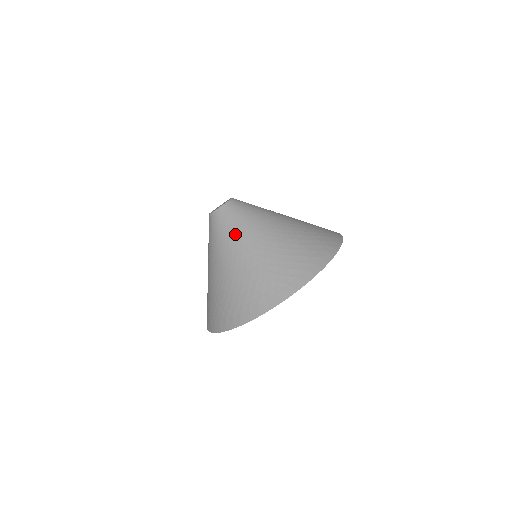
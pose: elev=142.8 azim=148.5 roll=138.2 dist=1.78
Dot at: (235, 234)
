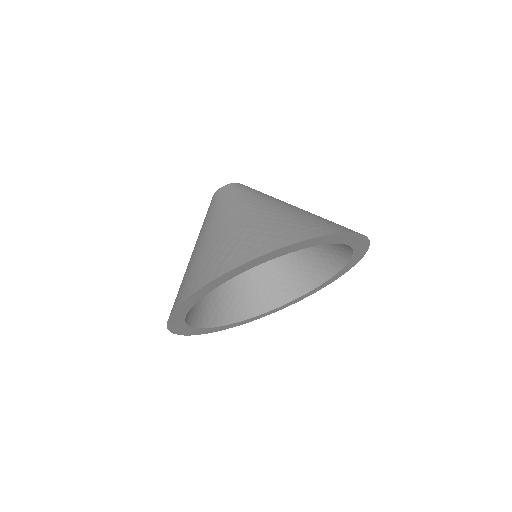
Dot at: (213, 214)
